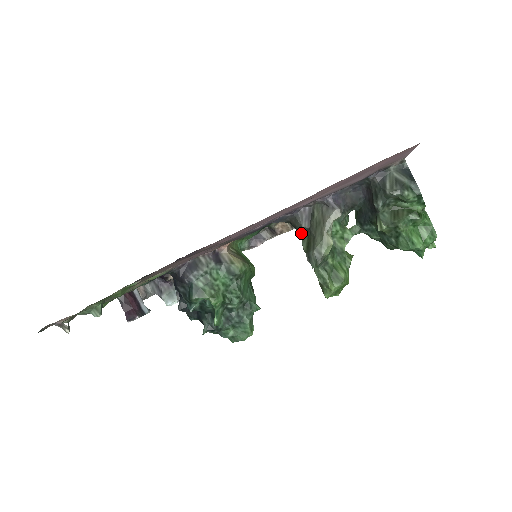
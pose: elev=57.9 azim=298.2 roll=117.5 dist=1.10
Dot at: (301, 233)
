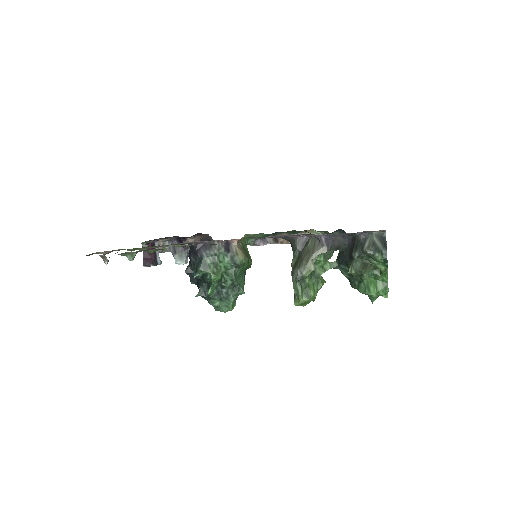
Dot at: (294, 253)
